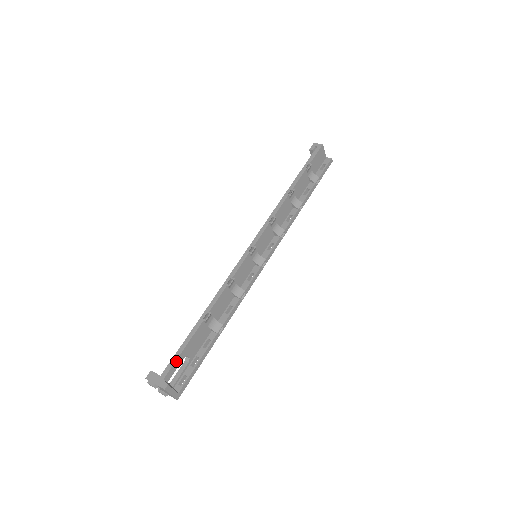
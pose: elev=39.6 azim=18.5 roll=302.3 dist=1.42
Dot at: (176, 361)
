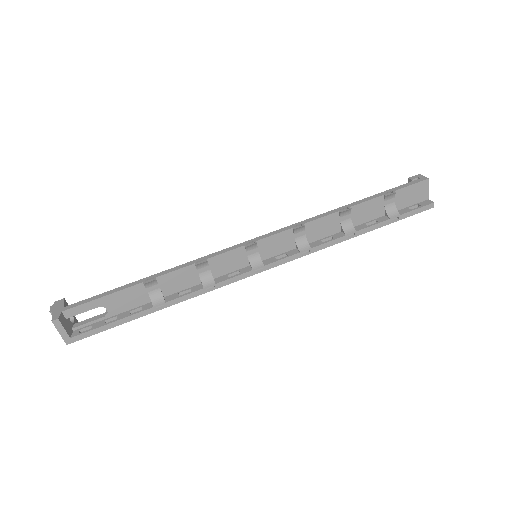
Dot at: (87, 303)
